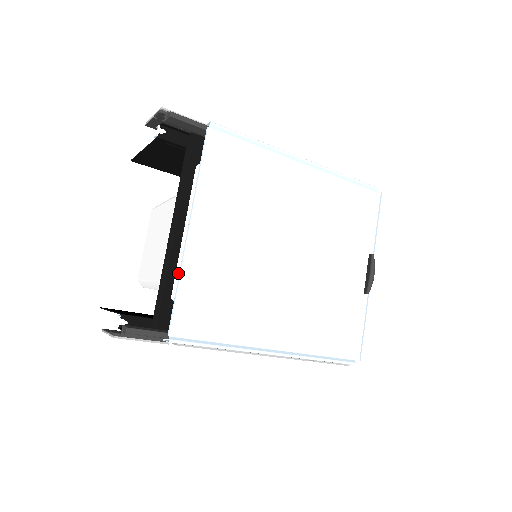
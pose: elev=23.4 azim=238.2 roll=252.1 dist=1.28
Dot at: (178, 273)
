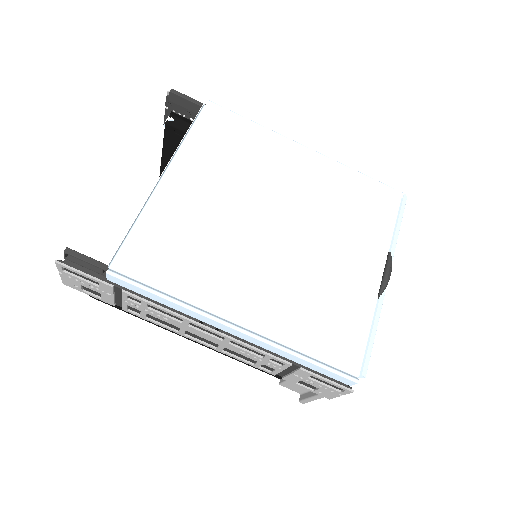
Dot at: occluded
